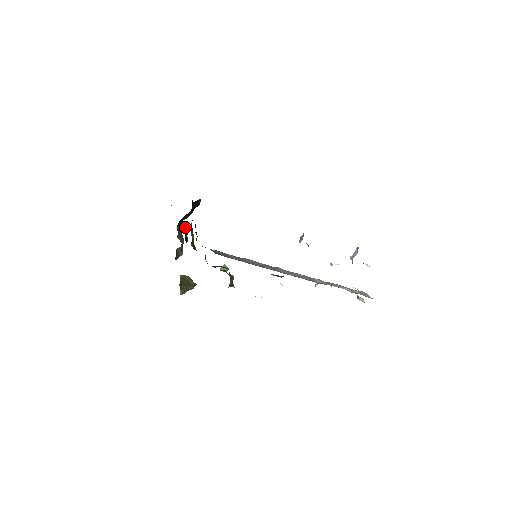
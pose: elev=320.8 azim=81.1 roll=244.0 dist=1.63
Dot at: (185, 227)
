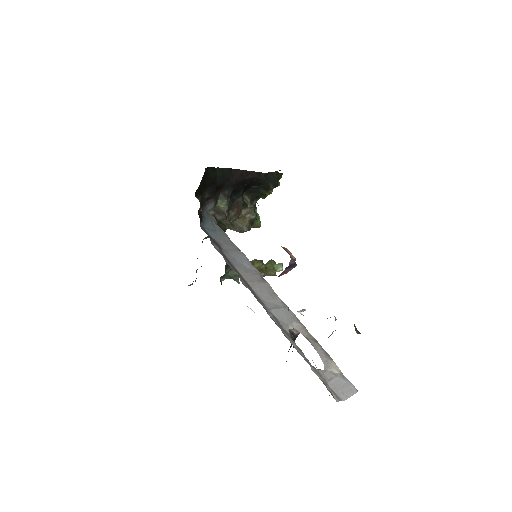
Dot at: (239, 197)
